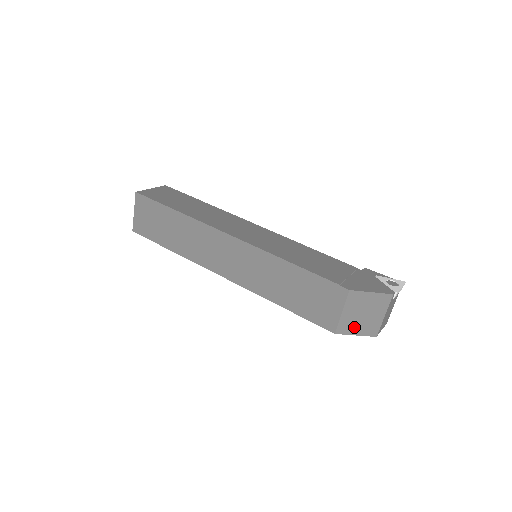
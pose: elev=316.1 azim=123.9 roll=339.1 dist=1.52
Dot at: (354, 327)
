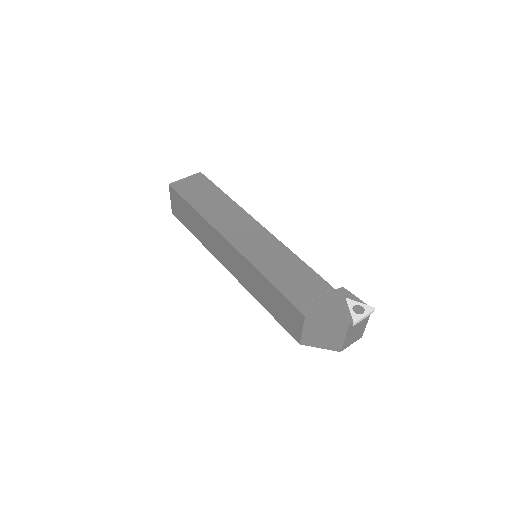
Dot at: (317, 342)
